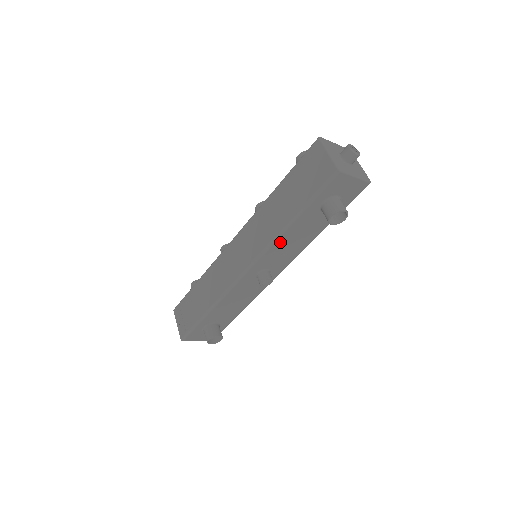
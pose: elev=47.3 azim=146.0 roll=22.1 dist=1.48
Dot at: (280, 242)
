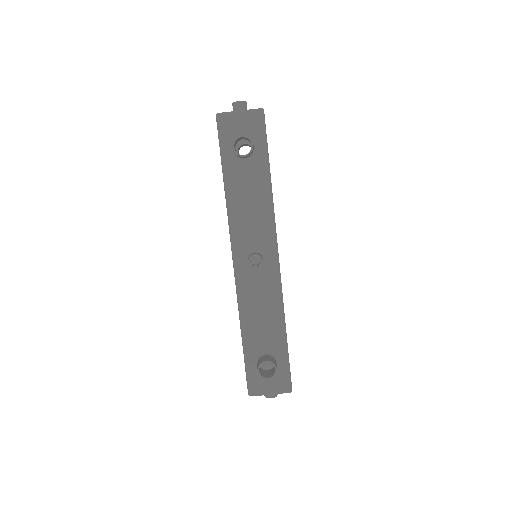
Dot at: (235, 212)
